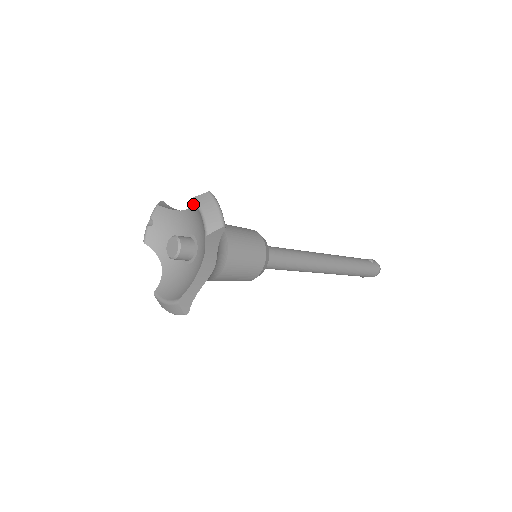
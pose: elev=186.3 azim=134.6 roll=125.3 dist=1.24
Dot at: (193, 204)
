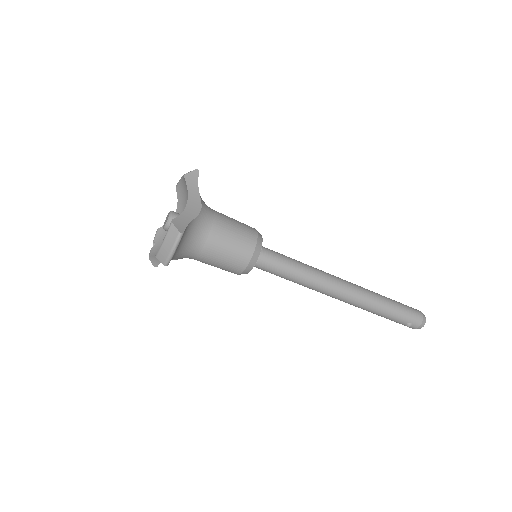
Dot at: (178, 191)
